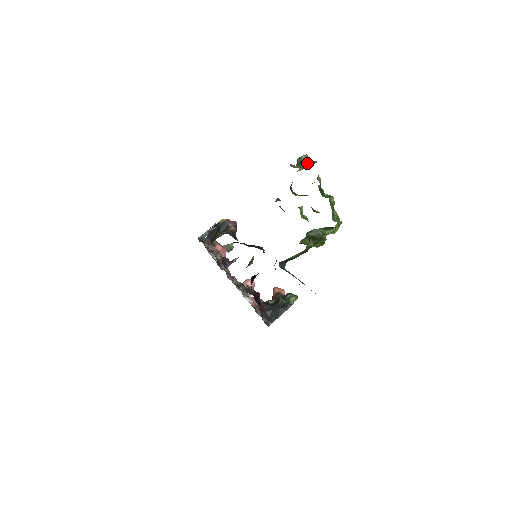
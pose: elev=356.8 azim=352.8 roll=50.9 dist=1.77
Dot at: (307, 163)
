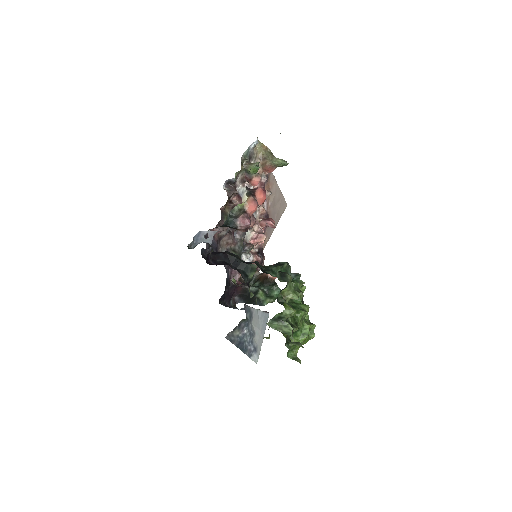
Dot at: (282, 325)
